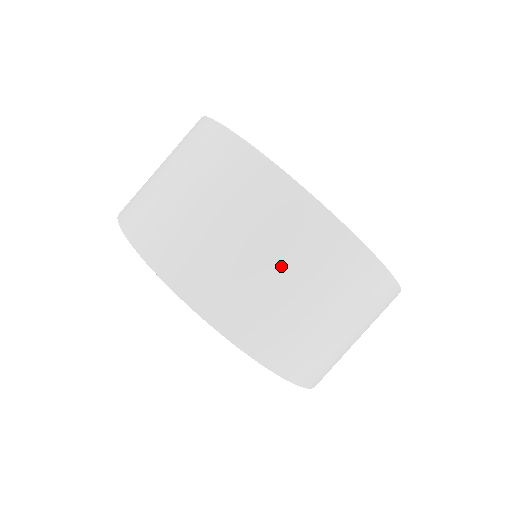
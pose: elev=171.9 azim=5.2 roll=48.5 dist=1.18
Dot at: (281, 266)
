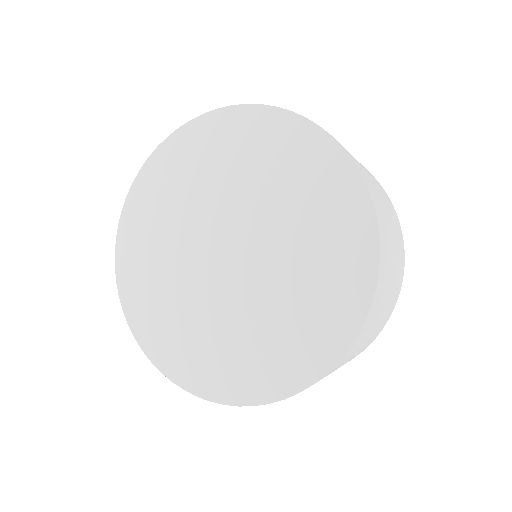
Dot at: (387, 207)
